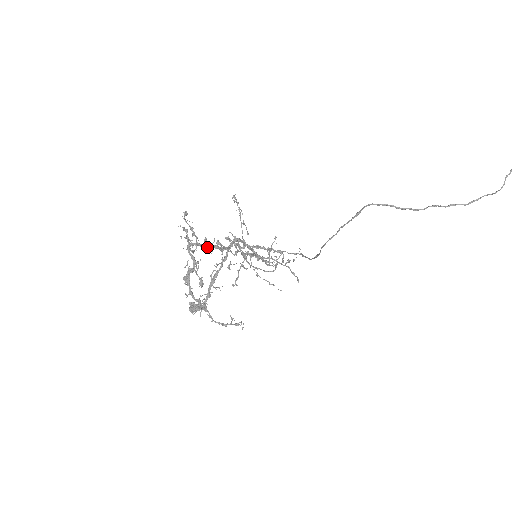
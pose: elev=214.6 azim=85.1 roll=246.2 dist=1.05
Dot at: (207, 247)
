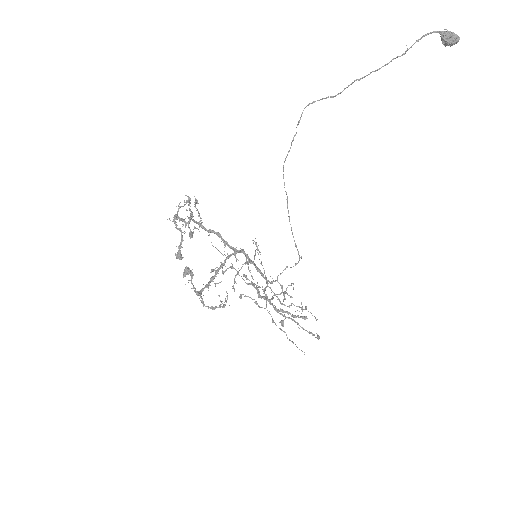
Dot at: (209, 230)
